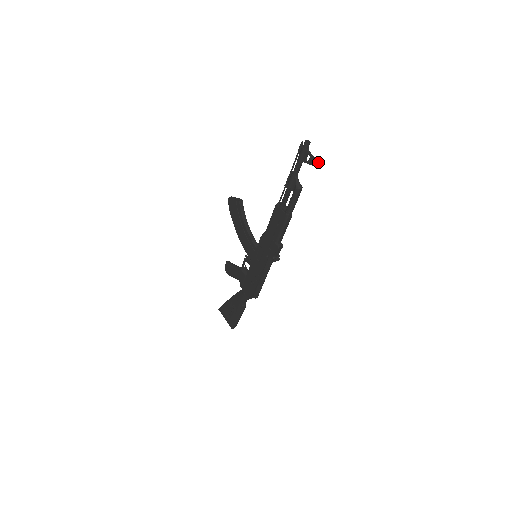
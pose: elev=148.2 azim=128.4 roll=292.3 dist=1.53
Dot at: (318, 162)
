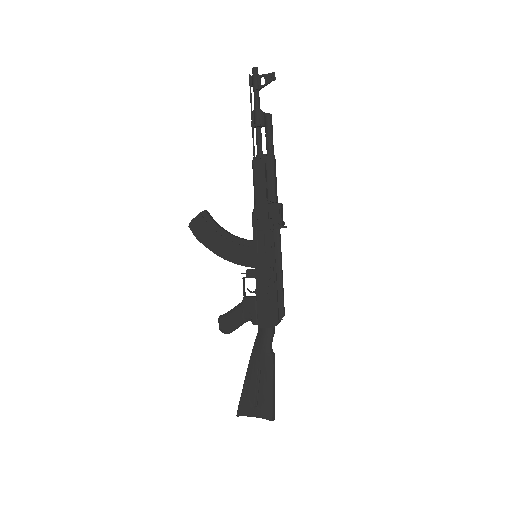
Dot at: occluded
